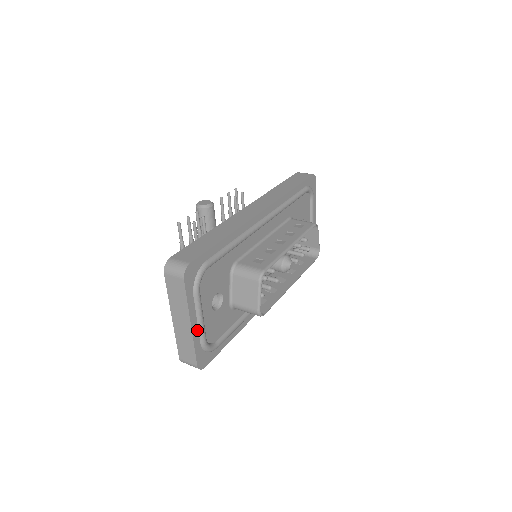
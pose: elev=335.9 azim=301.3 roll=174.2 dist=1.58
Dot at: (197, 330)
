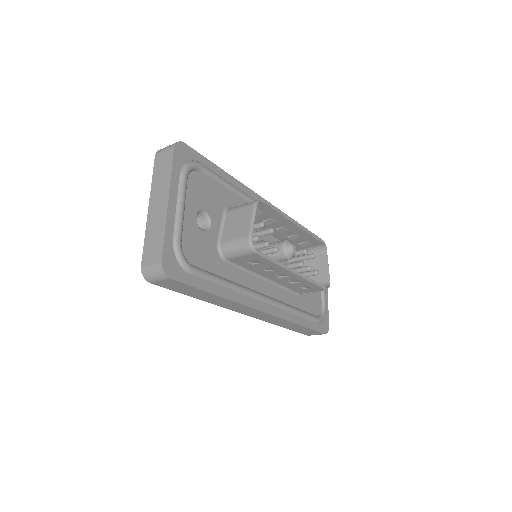
Dot at: (173, 218)
